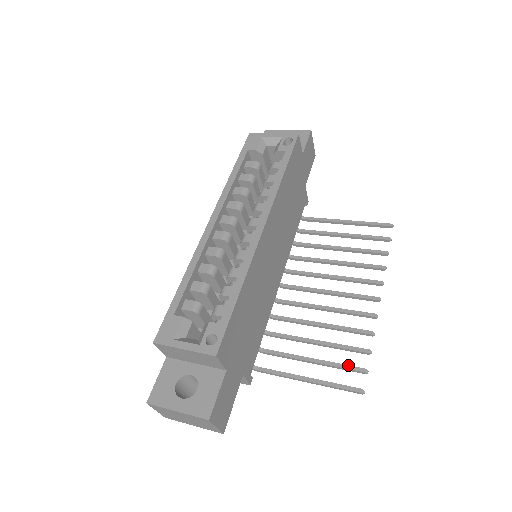
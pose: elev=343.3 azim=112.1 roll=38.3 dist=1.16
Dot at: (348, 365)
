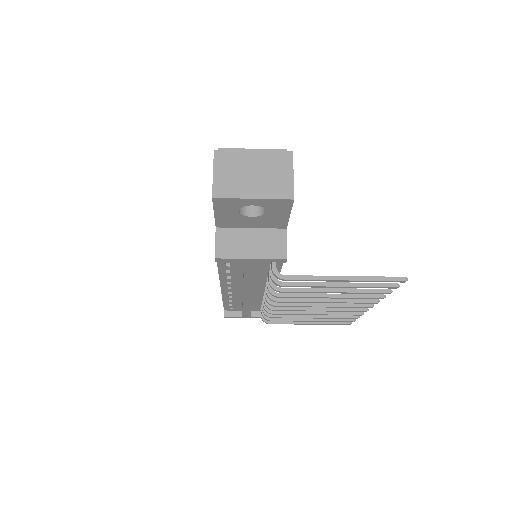
Dot at: (377, 284)
